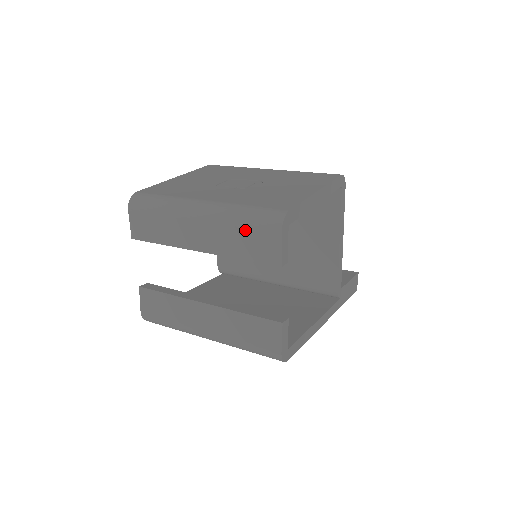
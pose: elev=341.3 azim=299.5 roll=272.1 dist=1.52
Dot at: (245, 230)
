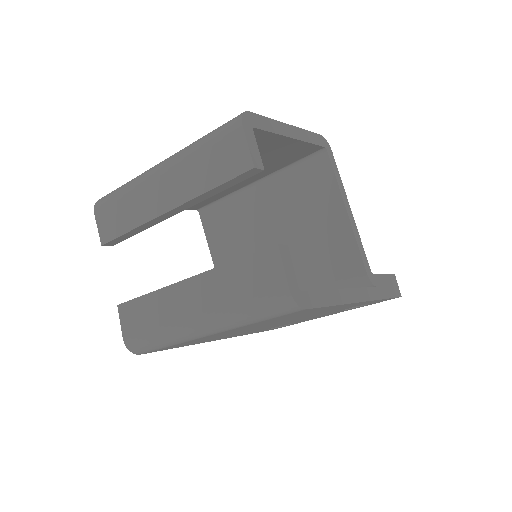
Dot at: (206, 151)
